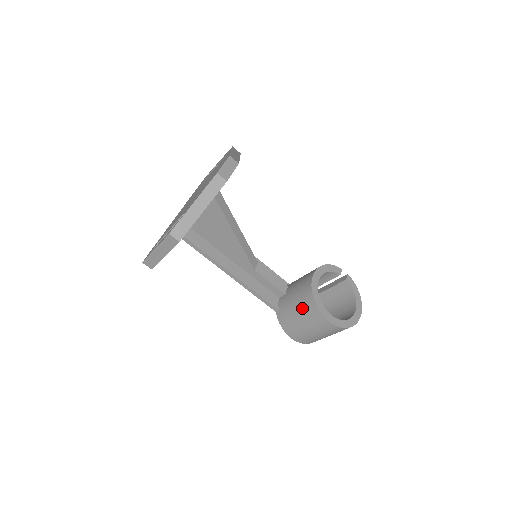
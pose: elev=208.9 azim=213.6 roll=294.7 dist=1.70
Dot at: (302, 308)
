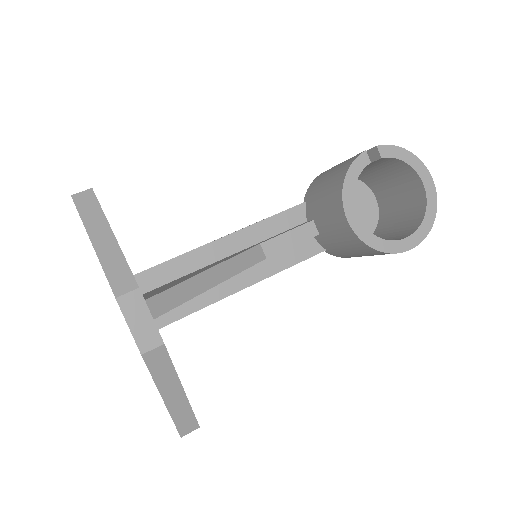
Dot at: (362, 253)
